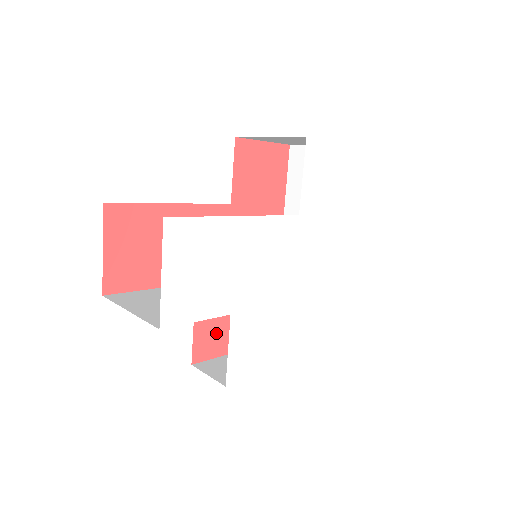
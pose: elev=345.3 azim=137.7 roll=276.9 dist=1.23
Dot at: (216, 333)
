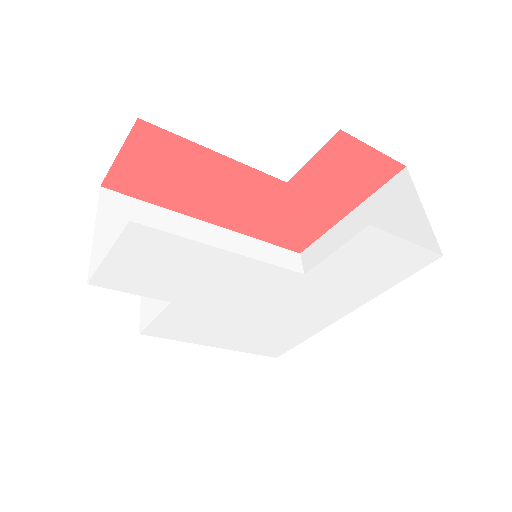
Dot at: occluded
